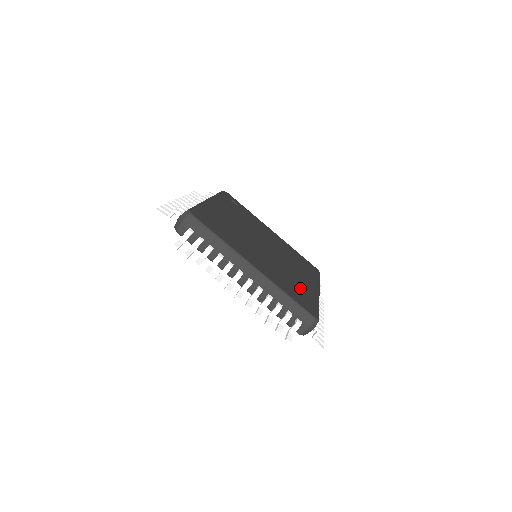
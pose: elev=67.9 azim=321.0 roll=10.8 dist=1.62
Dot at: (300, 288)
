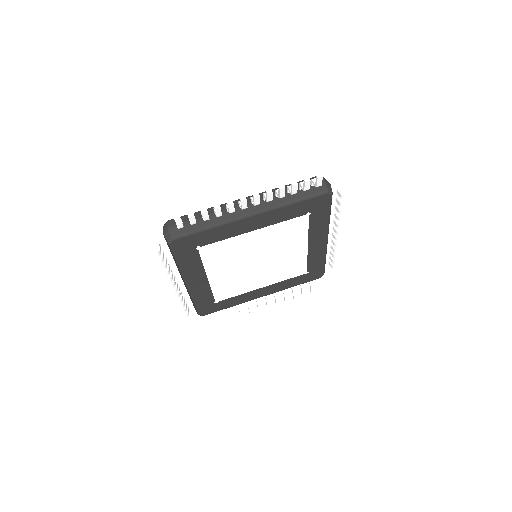
Dot at: occluded
